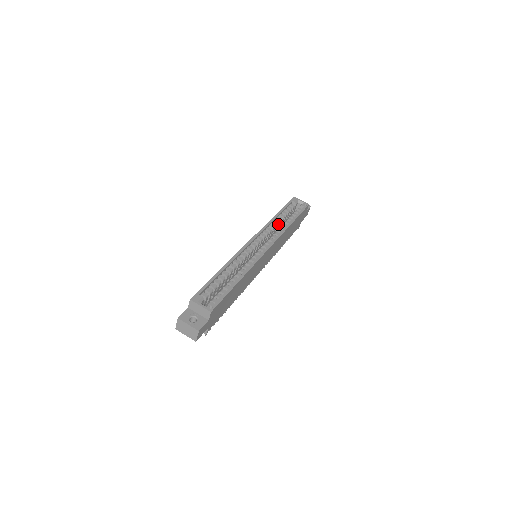
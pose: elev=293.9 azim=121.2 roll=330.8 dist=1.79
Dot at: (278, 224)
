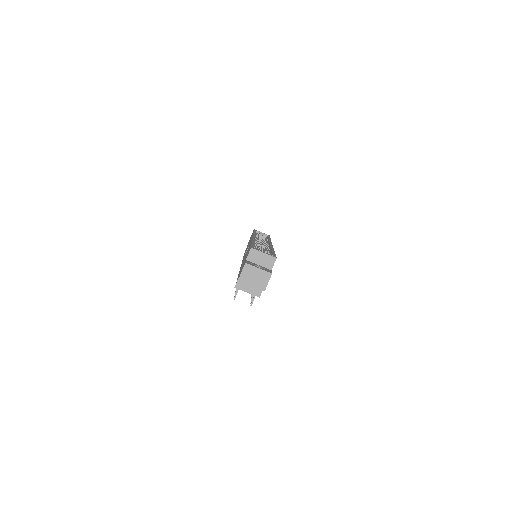
Dot at: occluded
